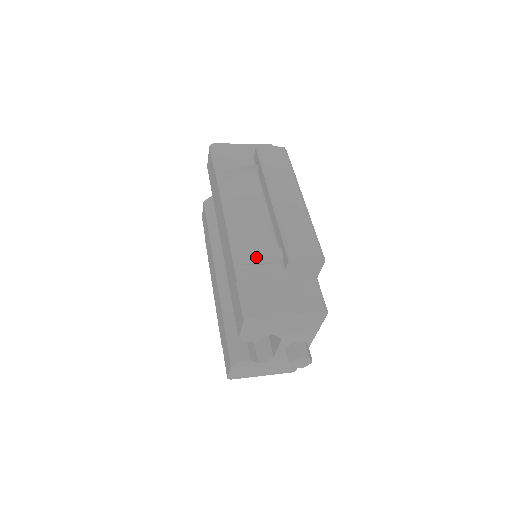
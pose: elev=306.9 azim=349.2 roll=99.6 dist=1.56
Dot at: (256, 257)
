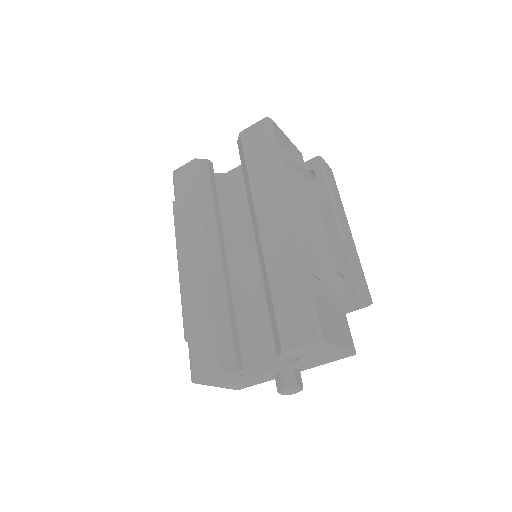
Dot at: (319, 273)
